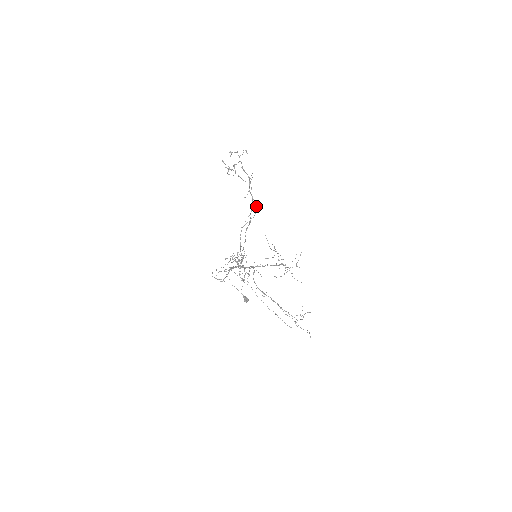
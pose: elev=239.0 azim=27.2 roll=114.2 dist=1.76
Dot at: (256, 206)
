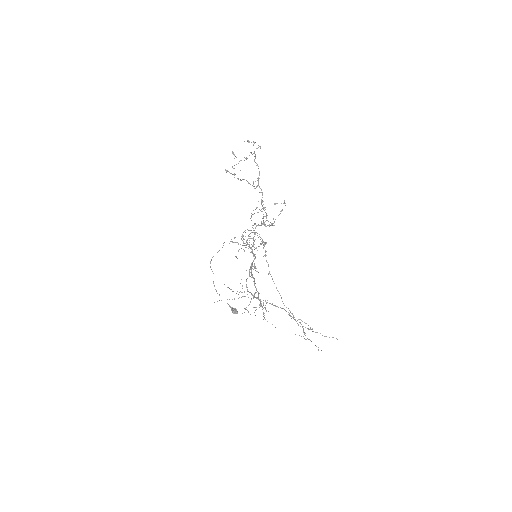
Dot at: (262, 202)
